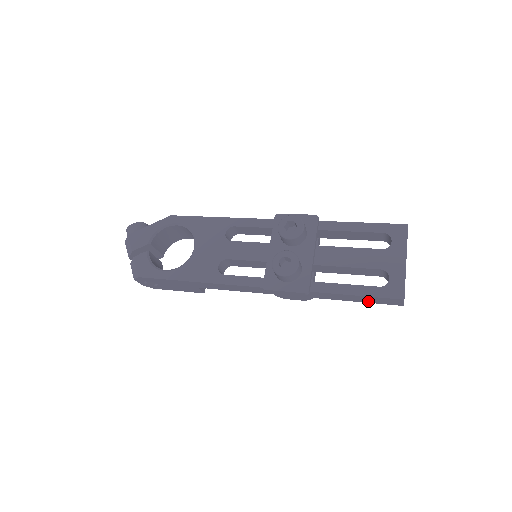
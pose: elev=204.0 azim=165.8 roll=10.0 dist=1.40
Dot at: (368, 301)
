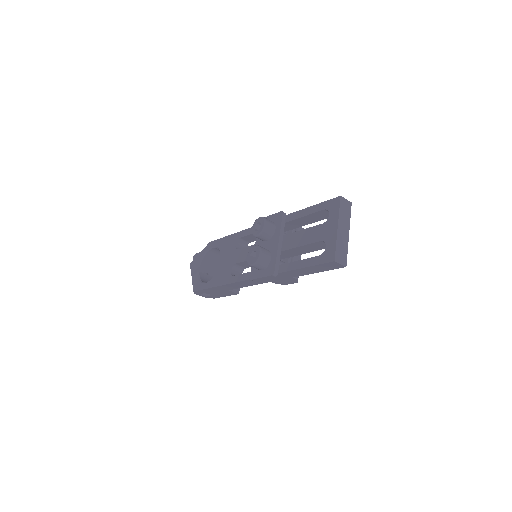
Dot at: (321, 270)
